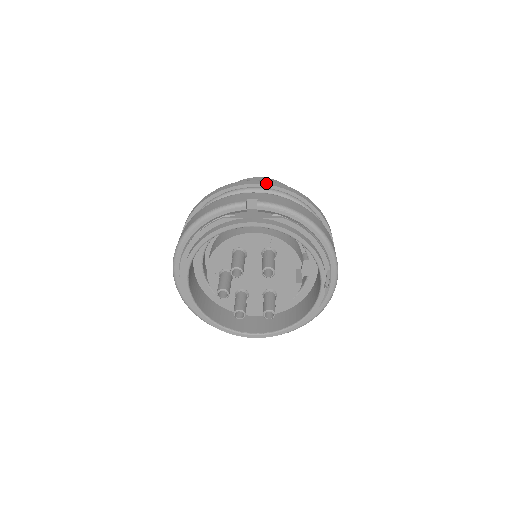
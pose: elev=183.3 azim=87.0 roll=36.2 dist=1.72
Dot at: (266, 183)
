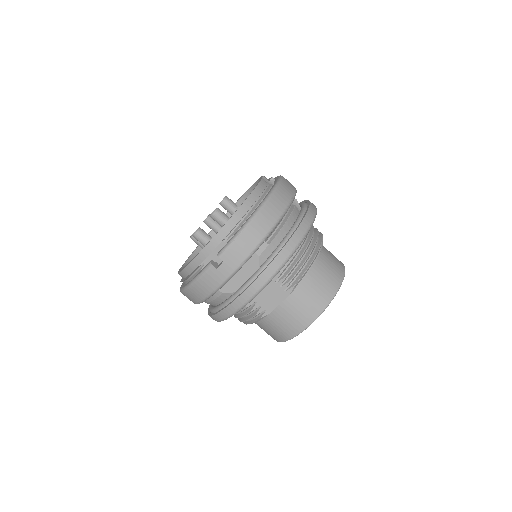
Dot at: occluded
